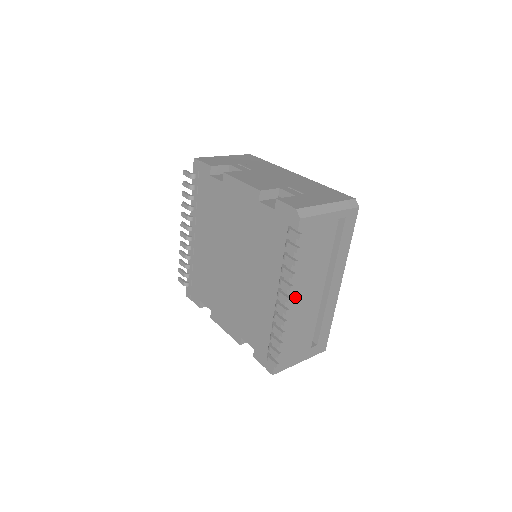
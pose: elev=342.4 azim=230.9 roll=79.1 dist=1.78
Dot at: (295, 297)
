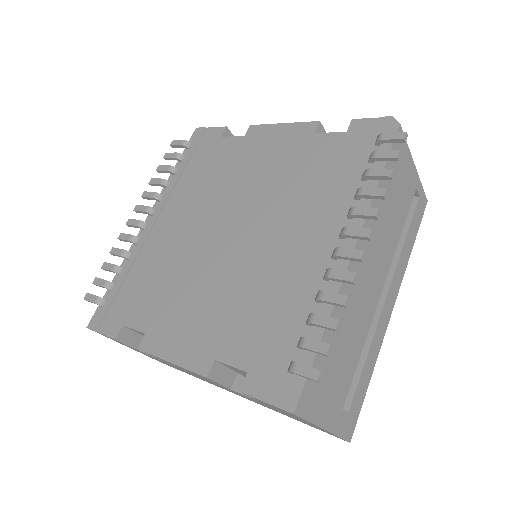
Dot at: occluded
